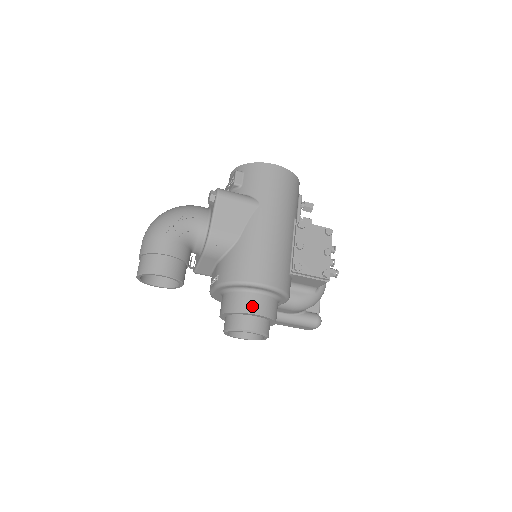
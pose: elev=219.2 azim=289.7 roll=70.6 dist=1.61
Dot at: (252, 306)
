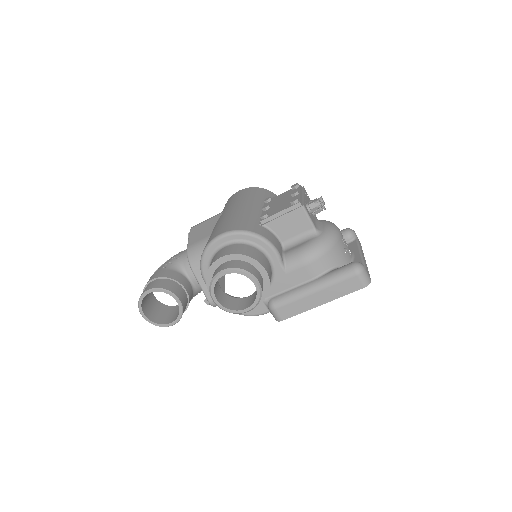
Dot at: (218, 256)
